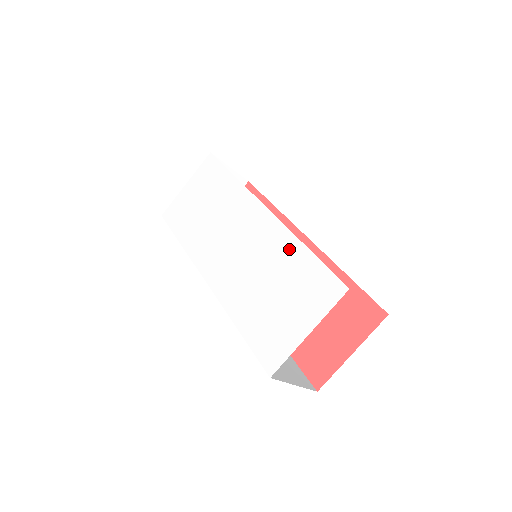
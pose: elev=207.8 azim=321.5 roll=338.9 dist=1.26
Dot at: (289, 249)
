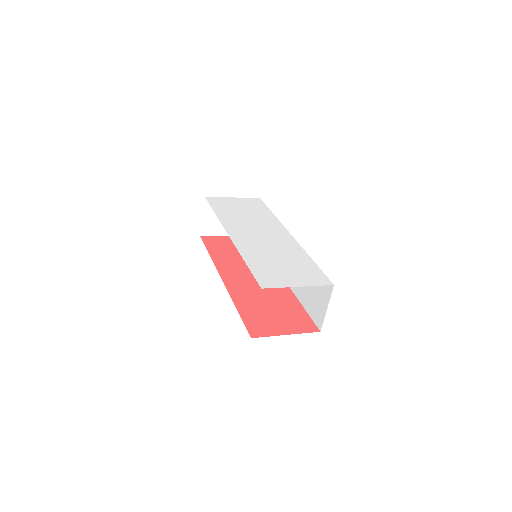
Dot at: (301, 255)
